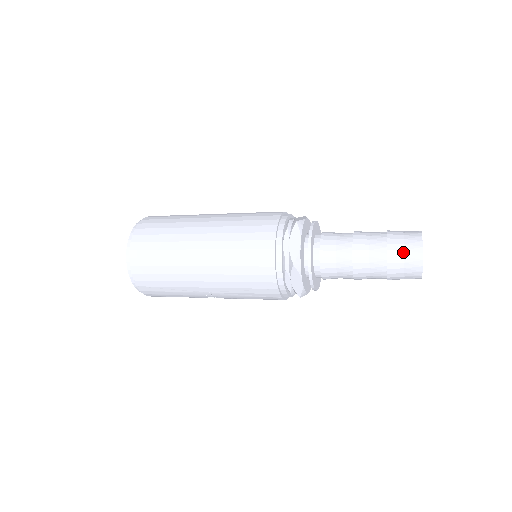
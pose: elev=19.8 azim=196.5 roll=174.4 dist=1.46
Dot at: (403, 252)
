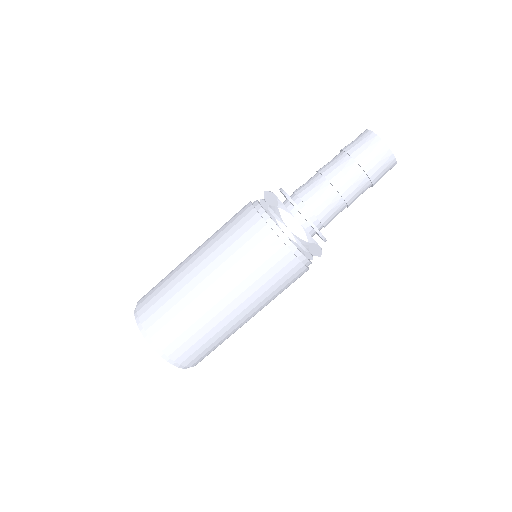
Dot at: (375, 160)
